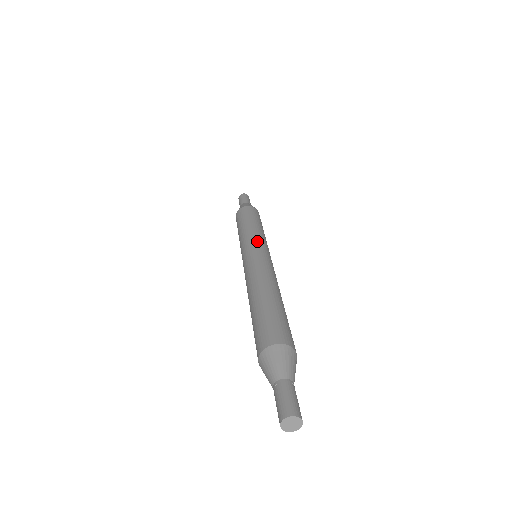
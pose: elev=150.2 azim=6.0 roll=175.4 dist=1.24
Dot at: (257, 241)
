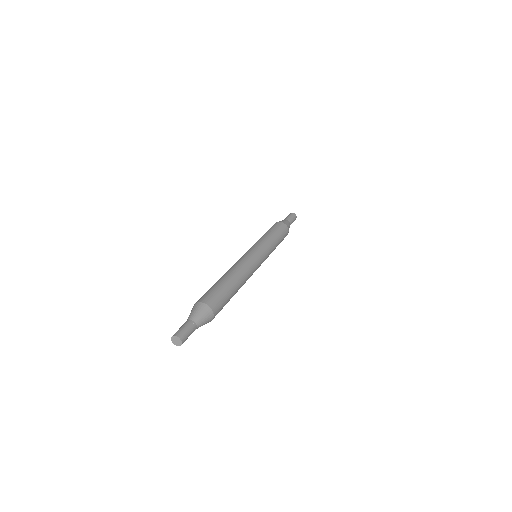
Dot at: (264, 250)
